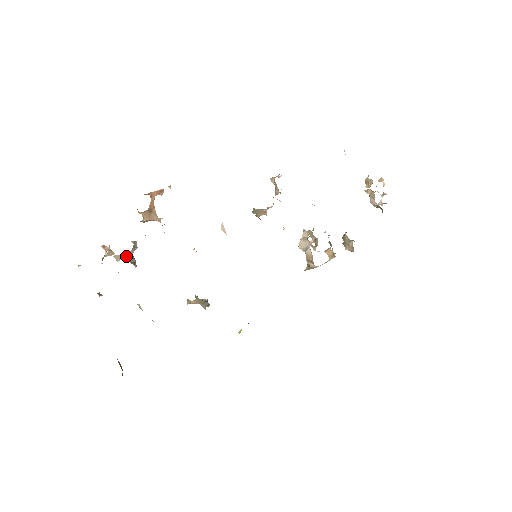
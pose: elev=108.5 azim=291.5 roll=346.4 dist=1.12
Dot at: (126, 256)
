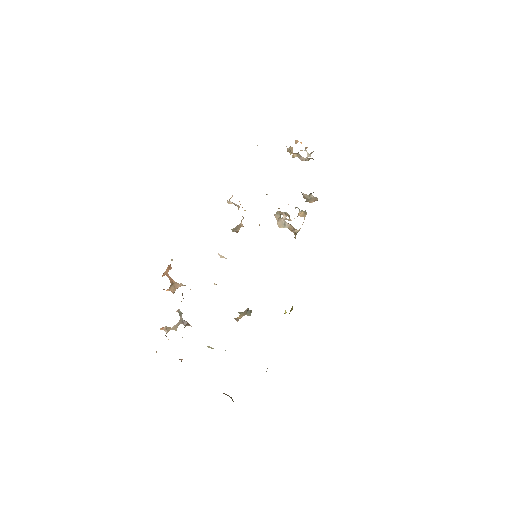
Dot at: (179, 323)
